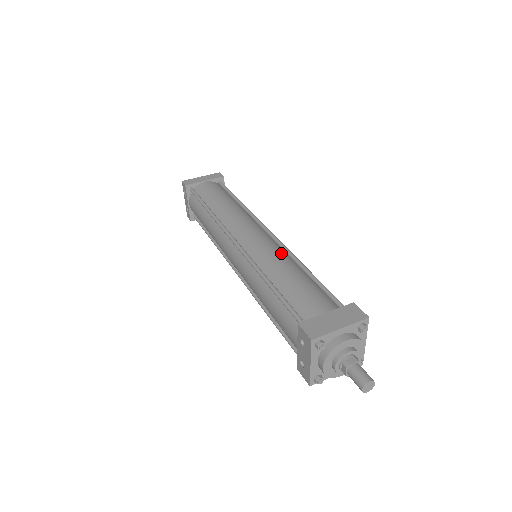
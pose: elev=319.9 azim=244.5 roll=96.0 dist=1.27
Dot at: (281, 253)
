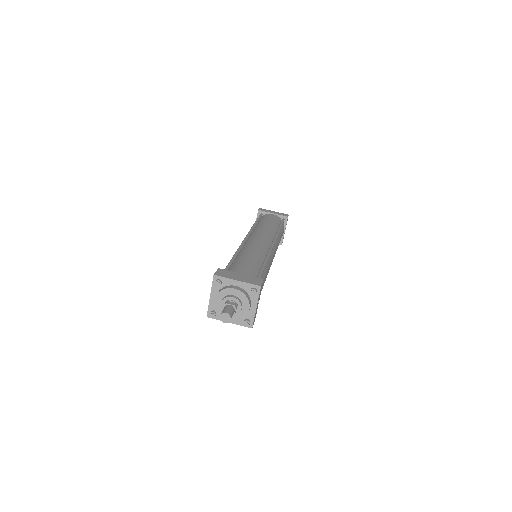
Dot at: (262, 251)
